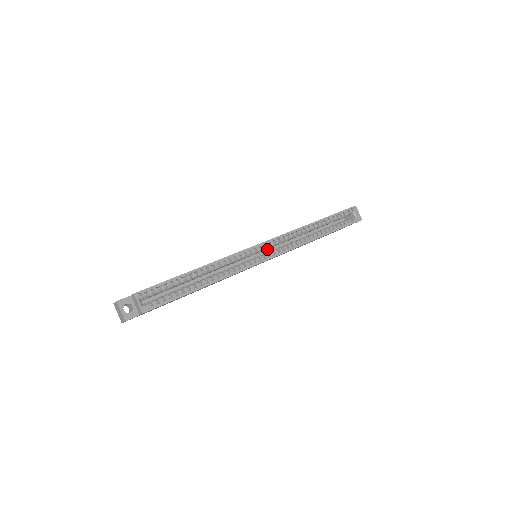
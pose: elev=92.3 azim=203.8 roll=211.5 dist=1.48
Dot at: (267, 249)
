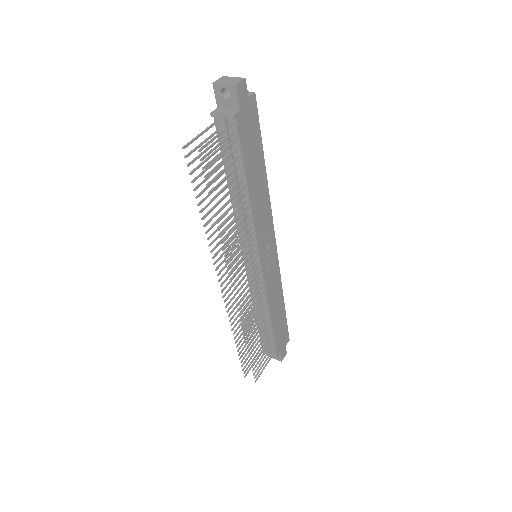
Dot at: occluded
